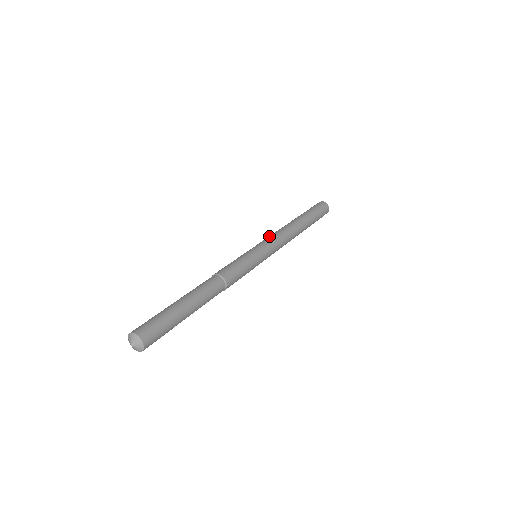
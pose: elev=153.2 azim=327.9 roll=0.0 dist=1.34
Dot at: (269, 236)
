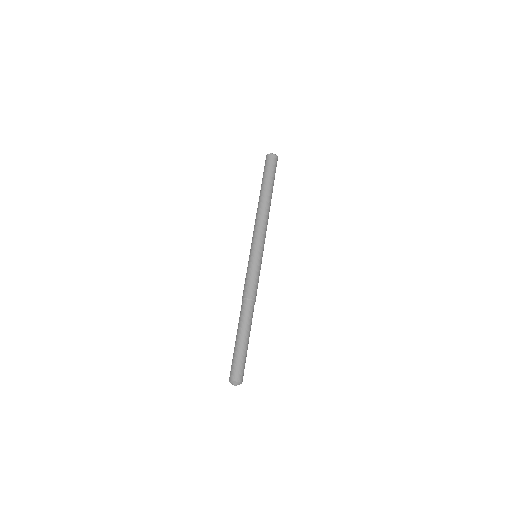
Dot at: (254, 231)
